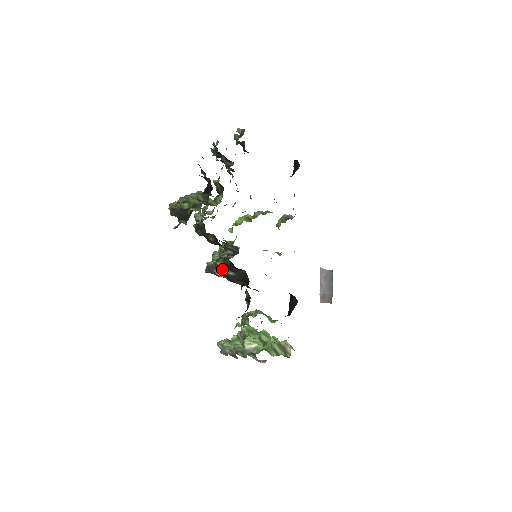
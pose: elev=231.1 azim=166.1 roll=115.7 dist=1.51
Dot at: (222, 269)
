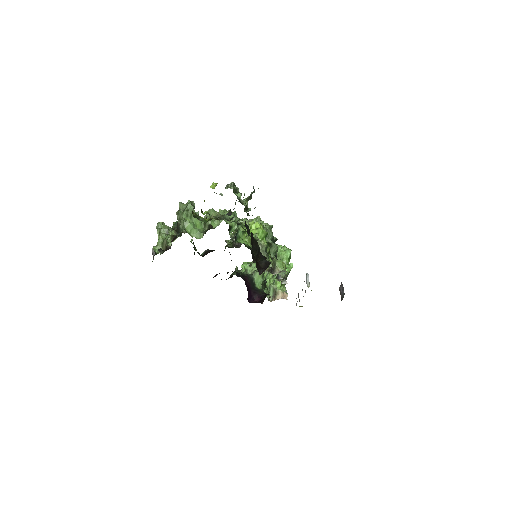
Dot at: occluded
